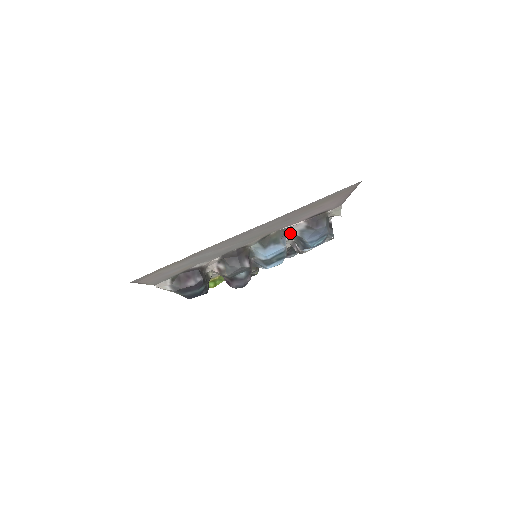
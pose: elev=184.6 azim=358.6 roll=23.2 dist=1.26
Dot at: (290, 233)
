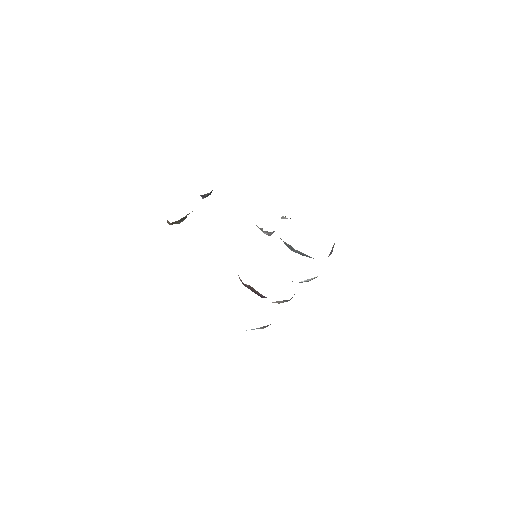
Dot at: occluded
